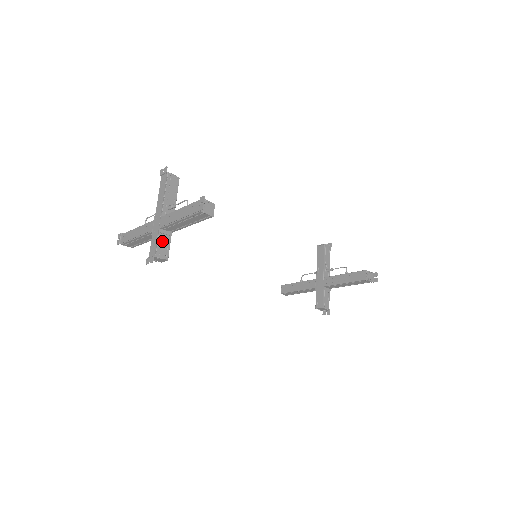
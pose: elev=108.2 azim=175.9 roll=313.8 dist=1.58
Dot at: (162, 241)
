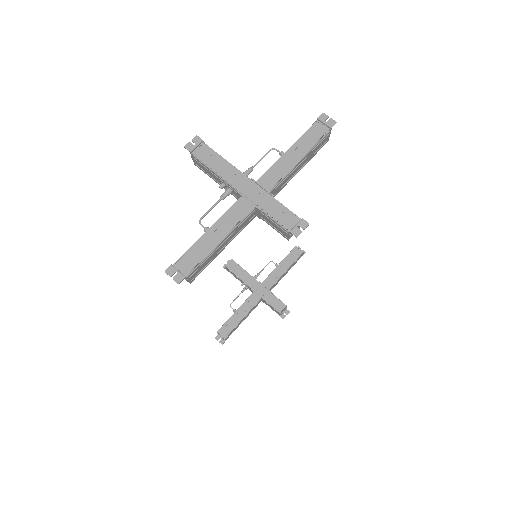
Dot at: (282, 207)
